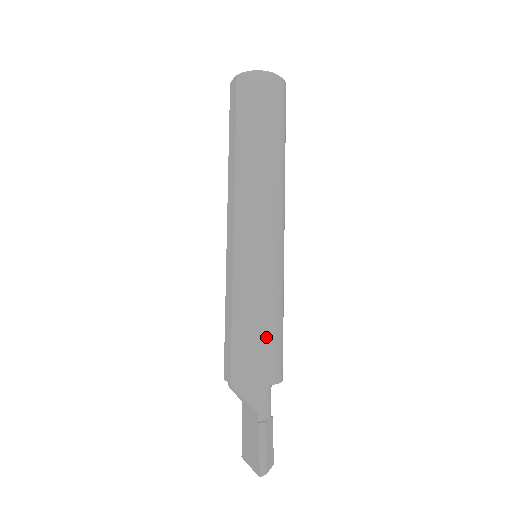
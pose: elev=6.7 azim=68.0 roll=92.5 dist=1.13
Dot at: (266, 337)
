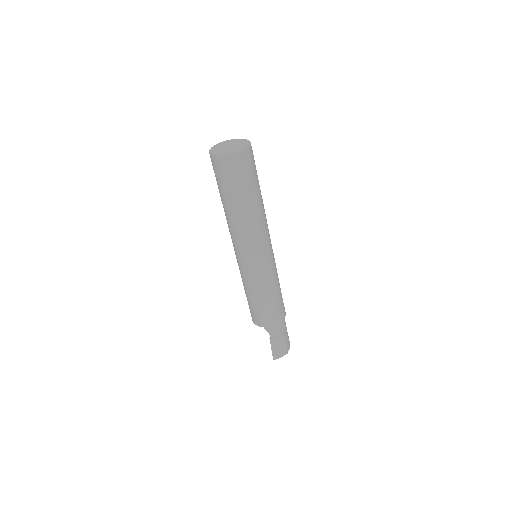
Dot at: (258, 307)
